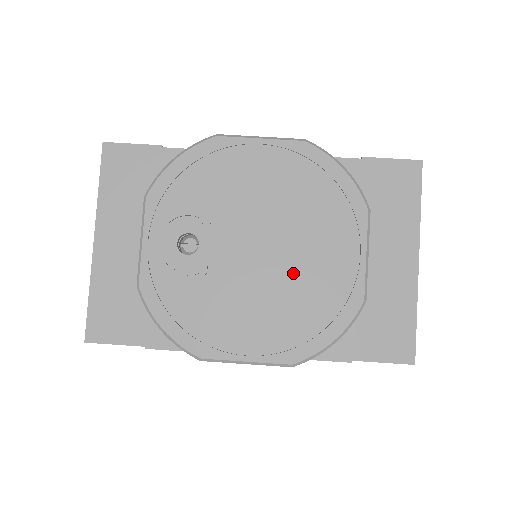
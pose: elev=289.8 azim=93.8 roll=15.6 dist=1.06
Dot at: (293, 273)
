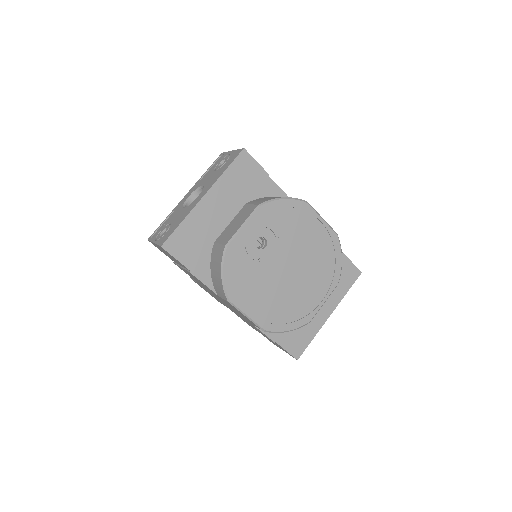
Dot at: (293, 290)
